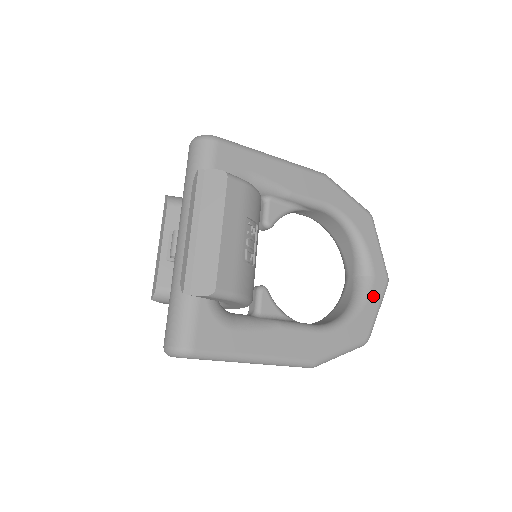
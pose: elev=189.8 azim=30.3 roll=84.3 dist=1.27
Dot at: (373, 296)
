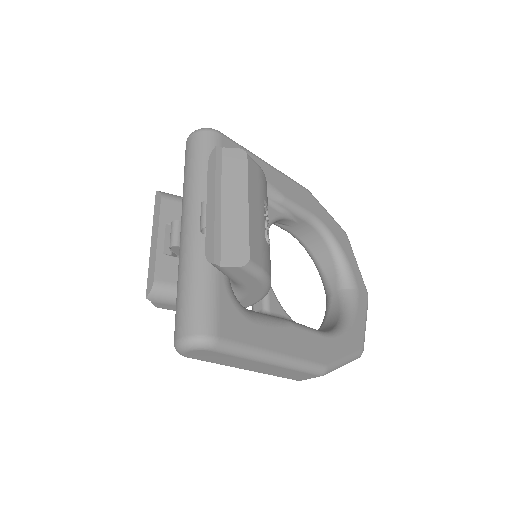
Dot at: (360, 308)
